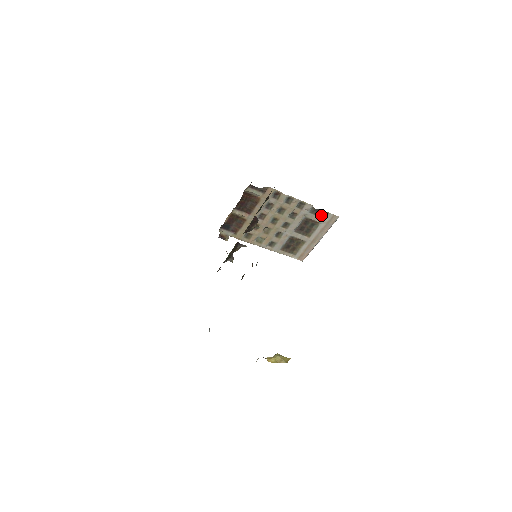
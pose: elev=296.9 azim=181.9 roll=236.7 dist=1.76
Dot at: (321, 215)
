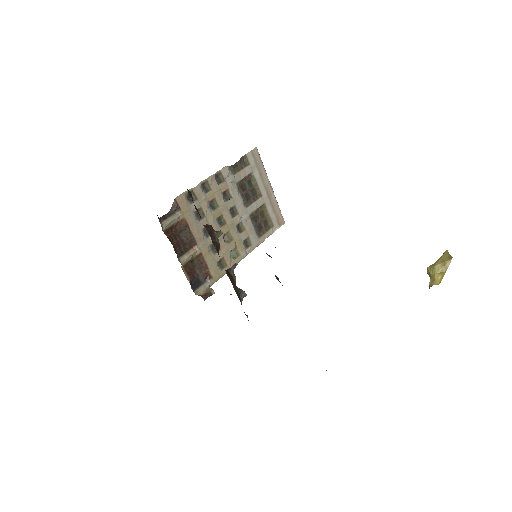
Dot at: (243, 165)
